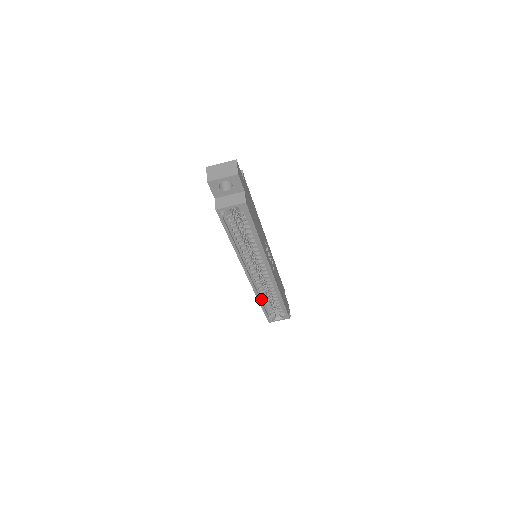
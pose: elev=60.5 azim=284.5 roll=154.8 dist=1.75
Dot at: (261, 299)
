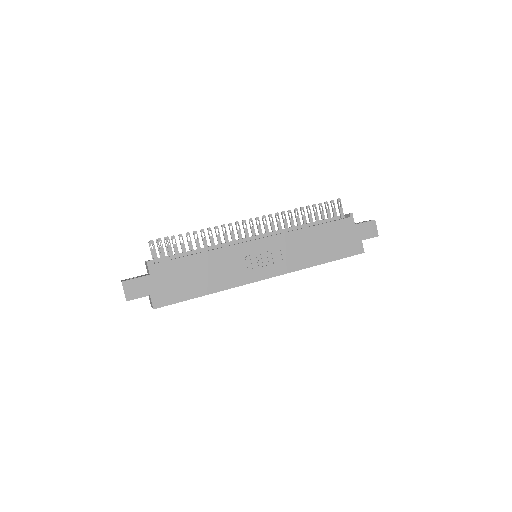
Dot at: occluded
